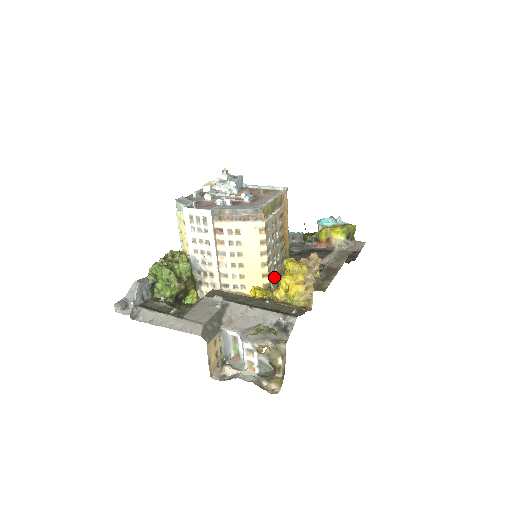
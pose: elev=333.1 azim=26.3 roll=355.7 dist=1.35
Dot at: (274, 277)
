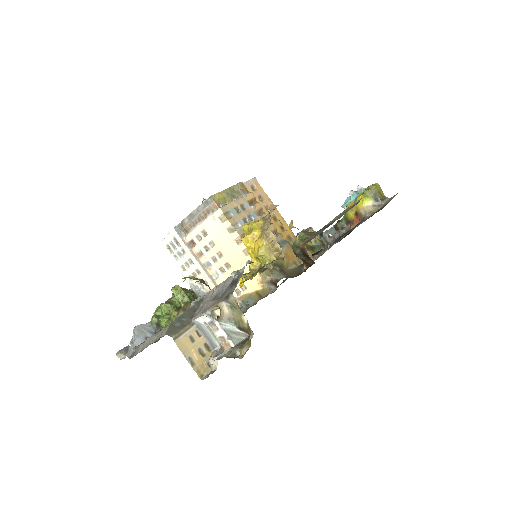
Dot at: (272, 263)
